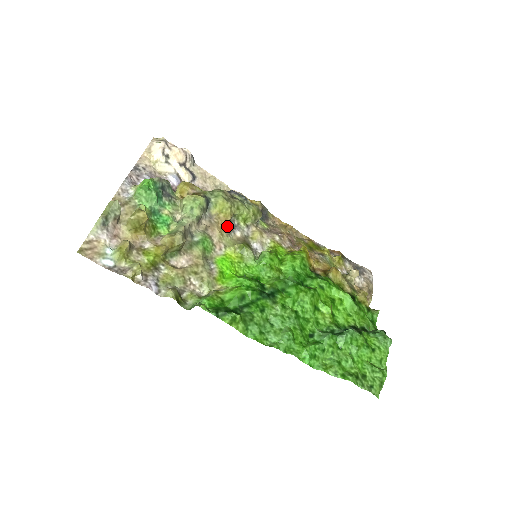
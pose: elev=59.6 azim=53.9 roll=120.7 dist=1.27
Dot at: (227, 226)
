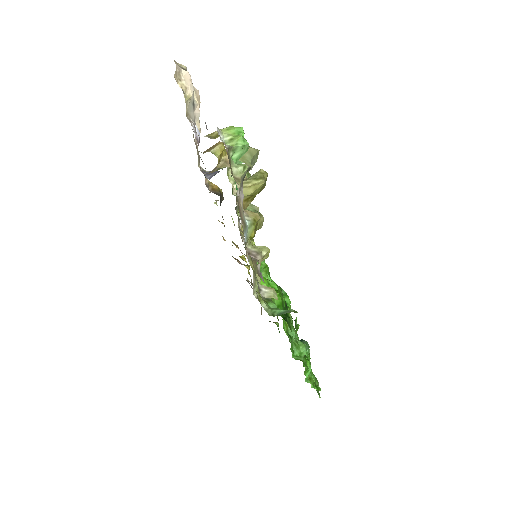
Dot at: occluded
